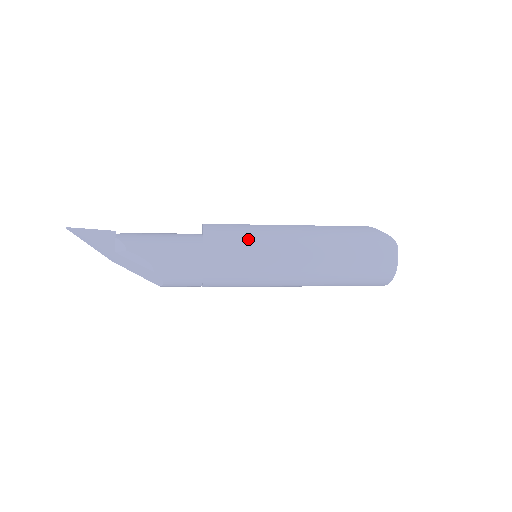
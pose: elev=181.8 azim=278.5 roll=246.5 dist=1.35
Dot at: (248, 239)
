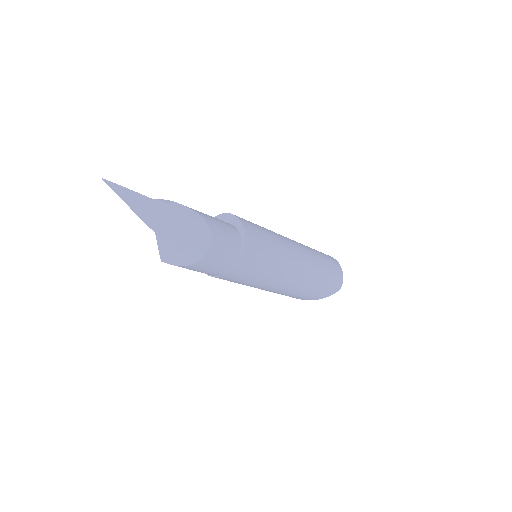
Dot at: occluded
